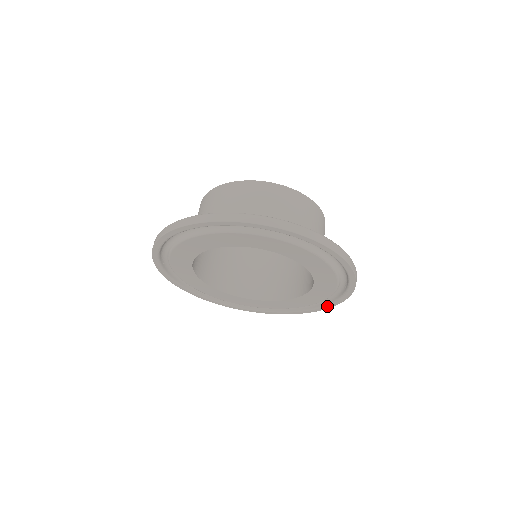
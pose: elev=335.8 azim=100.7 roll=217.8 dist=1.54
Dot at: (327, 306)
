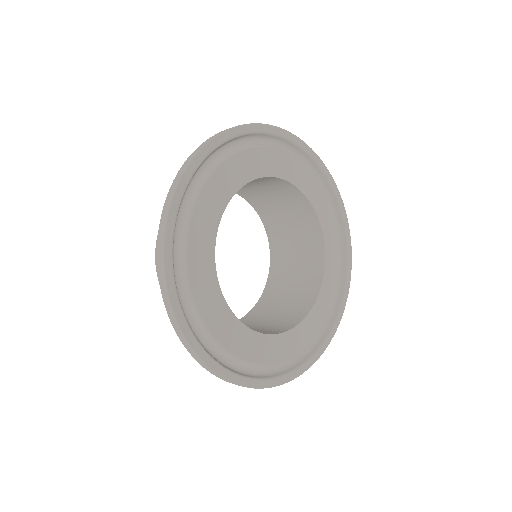
Dot at: (343, 301)
